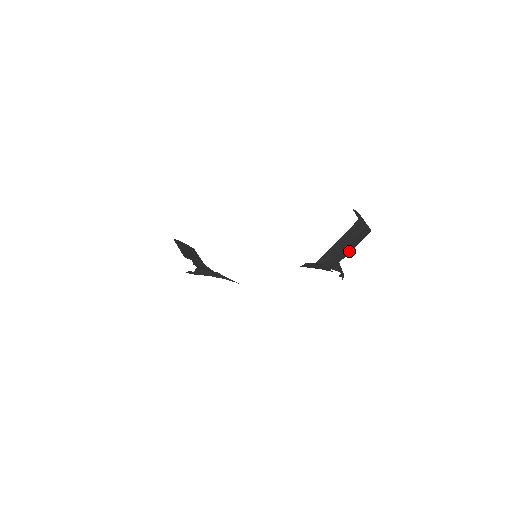
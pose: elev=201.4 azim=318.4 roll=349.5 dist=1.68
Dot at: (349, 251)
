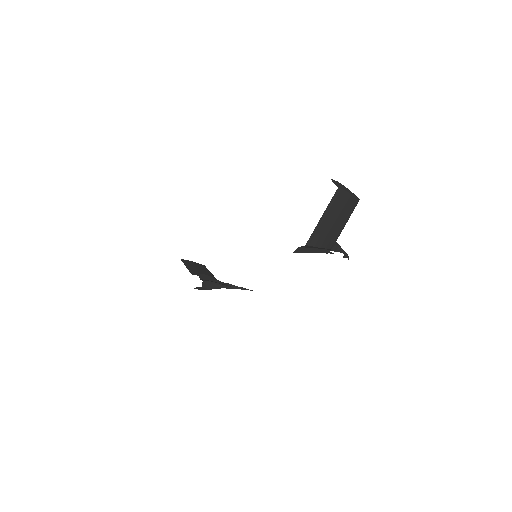
Dot at: (342, 226)
